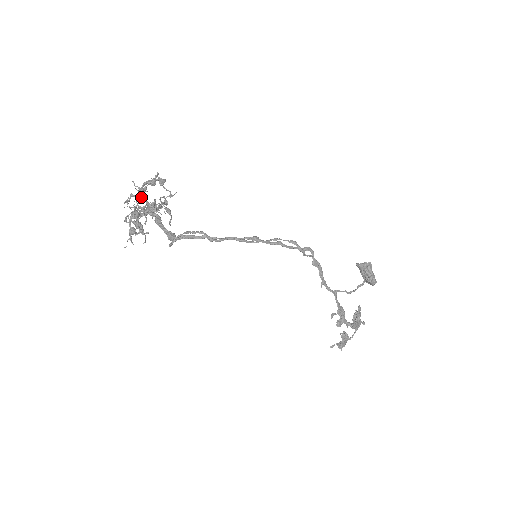
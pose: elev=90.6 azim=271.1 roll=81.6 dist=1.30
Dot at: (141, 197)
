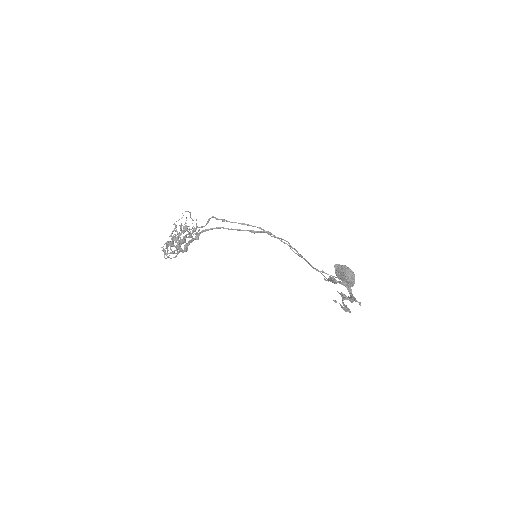
Dot at: (174, 253)
